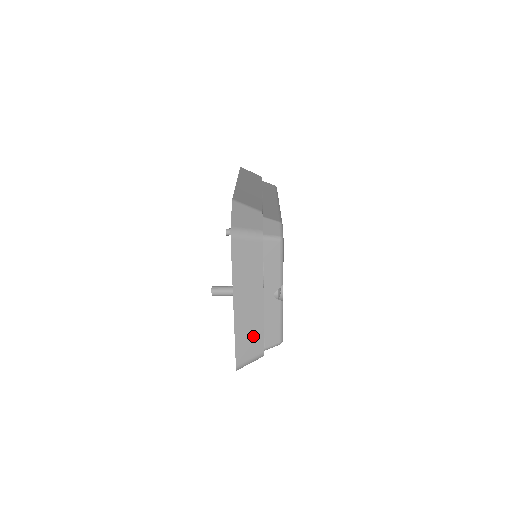
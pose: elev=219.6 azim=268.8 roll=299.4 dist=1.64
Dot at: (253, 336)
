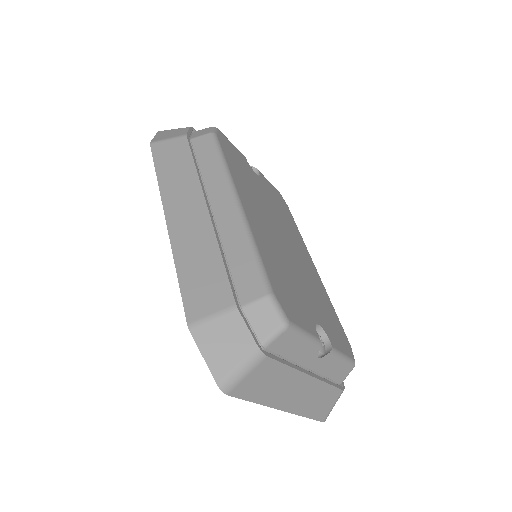
Dot at: (322, 397)
